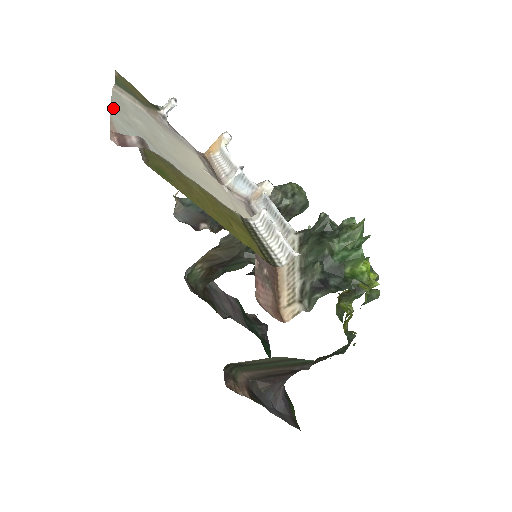
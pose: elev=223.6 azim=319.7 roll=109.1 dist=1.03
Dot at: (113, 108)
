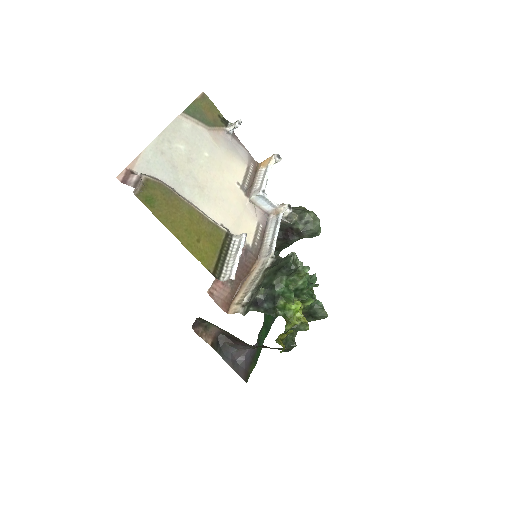
Dot at: (156, 140)
